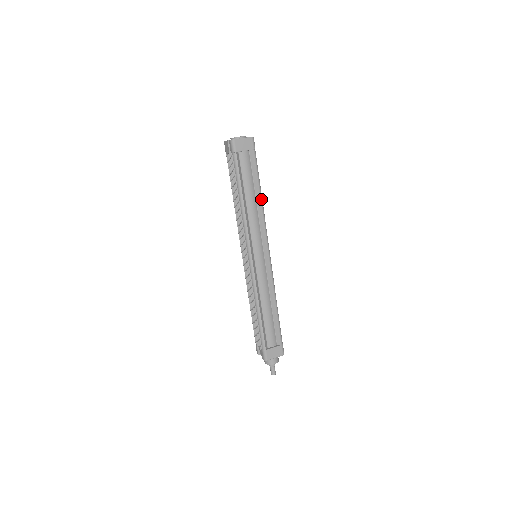
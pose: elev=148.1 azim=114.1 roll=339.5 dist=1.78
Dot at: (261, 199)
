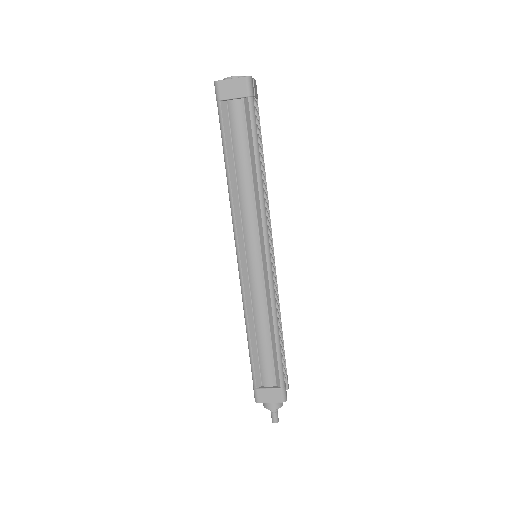
Dot at: (258, 174)
